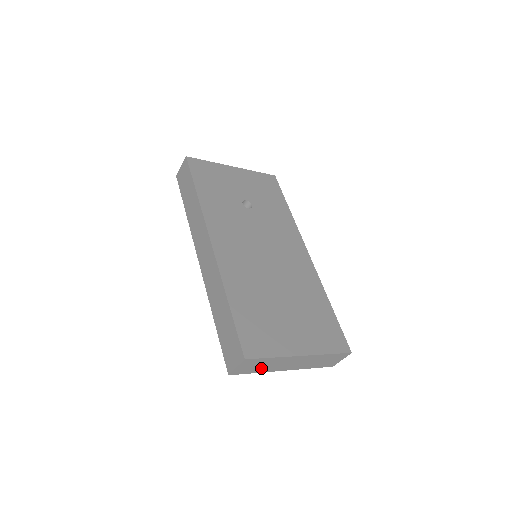
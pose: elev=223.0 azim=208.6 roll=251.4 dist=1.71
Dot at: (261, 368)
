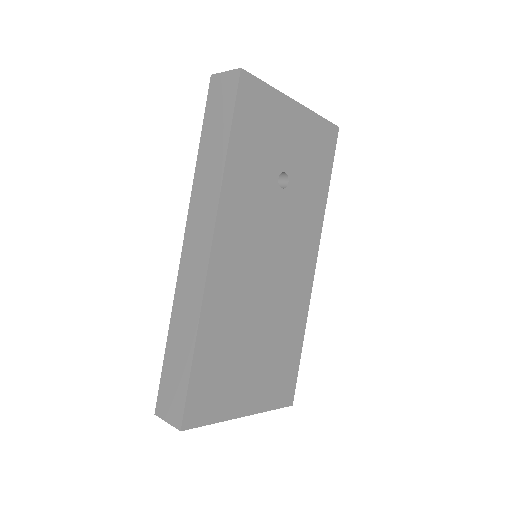
Dot at: occluded
